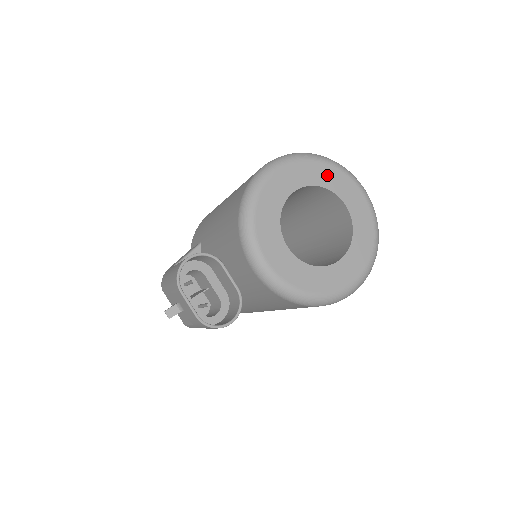
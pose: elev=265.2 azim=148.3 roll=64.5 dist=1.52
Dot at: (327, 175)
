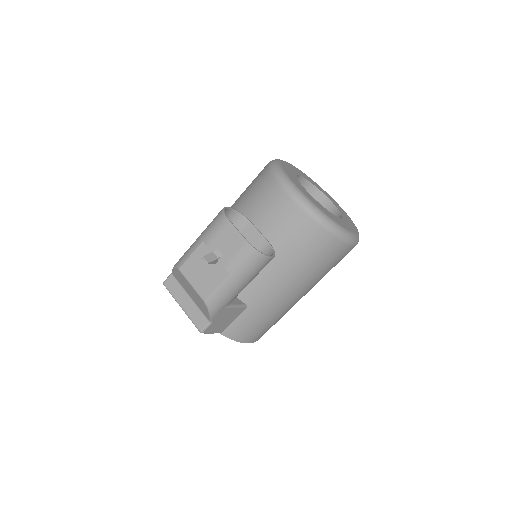
Dot at: (311, 180)
